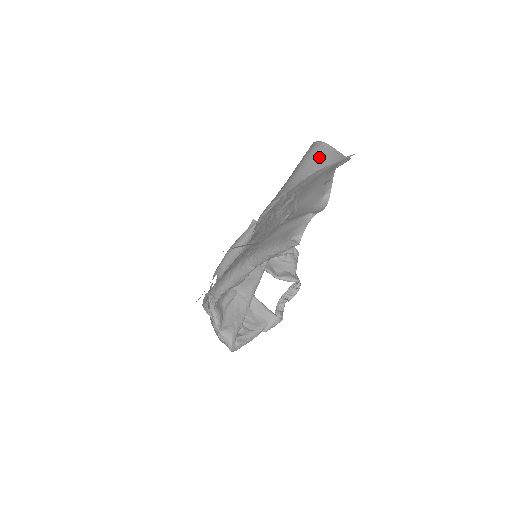
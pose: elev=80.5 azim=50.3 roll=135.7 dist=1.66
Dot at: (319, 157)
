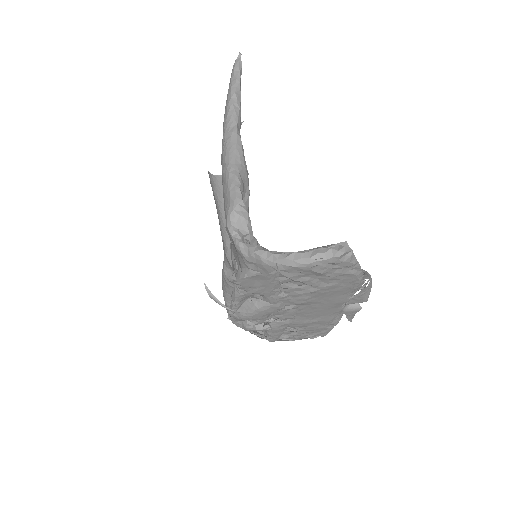
Dot at: occluded
